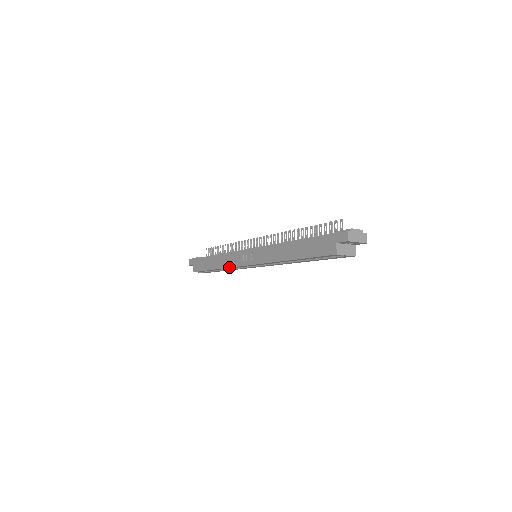
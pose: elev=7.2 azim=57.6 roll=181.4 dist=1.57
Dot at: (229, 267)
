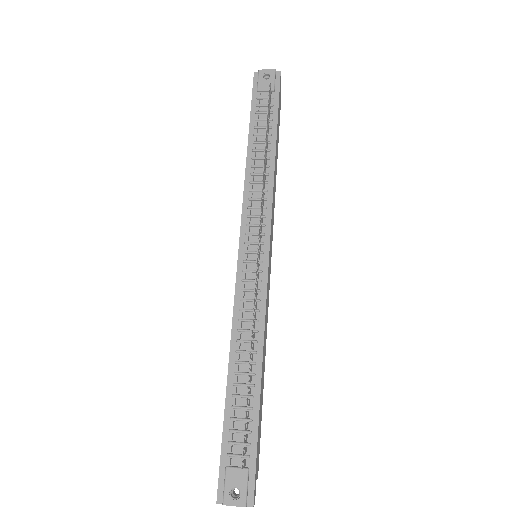
Dot at: occluded
